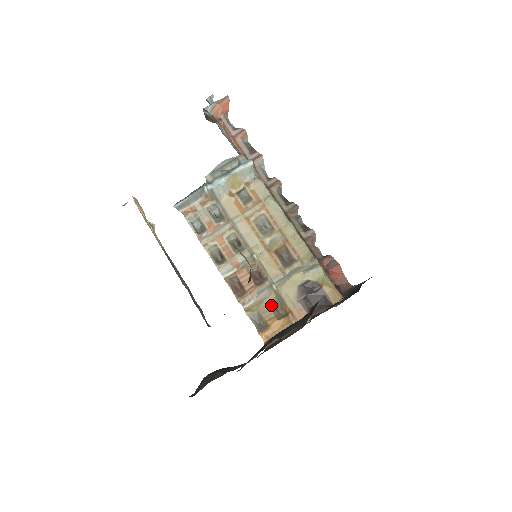
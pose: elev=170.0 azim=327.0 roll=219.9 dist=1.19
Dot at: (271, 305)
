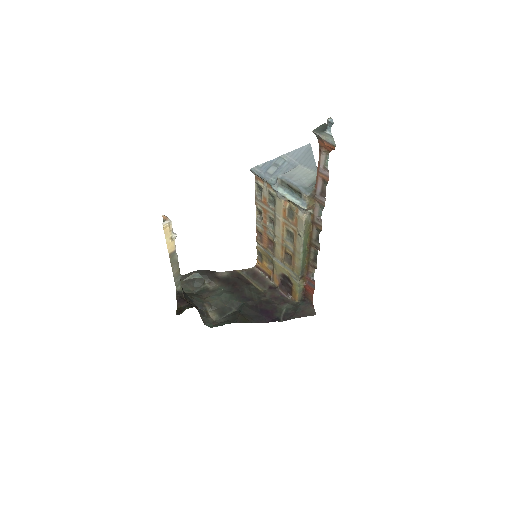
Dot at: (269, 260)
